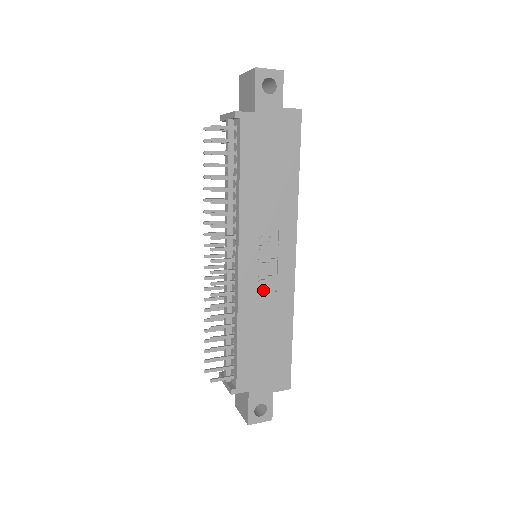
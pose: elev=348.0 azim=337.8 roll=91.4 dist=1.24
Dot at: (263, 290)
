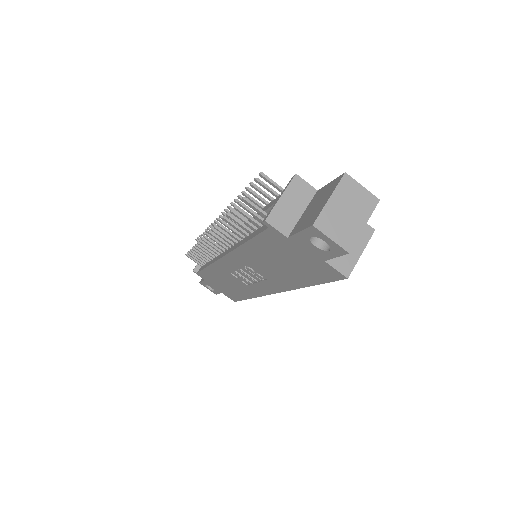
Dot at: (237, 276)
